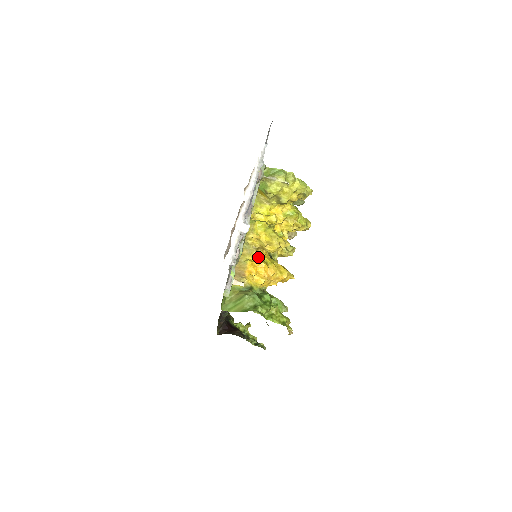
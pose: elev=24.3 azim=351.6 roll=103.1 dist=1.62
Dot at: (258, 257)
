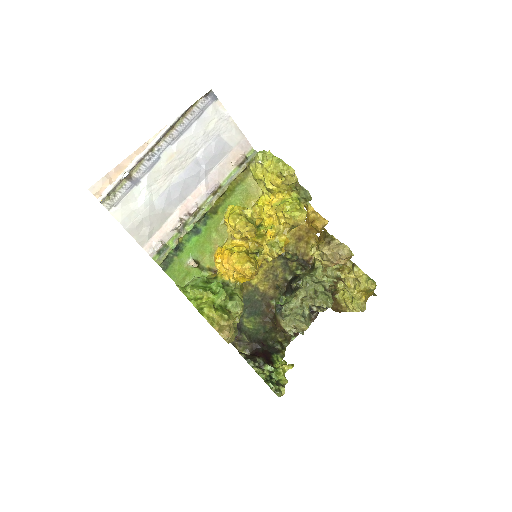
Dot at: (229, 245)
